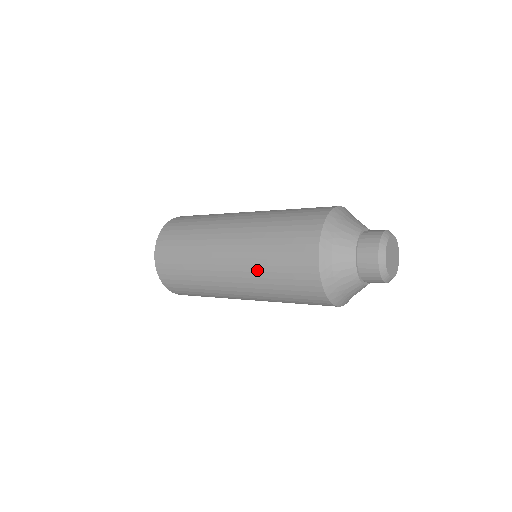
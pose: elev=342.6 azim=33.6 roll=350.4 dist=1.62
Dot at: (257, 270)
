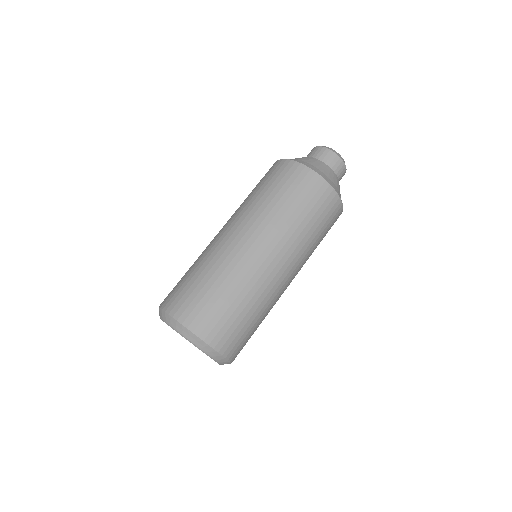
Dot at: (273, 215)
